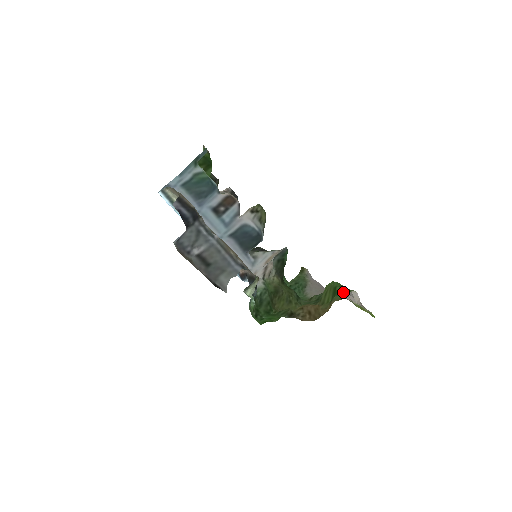
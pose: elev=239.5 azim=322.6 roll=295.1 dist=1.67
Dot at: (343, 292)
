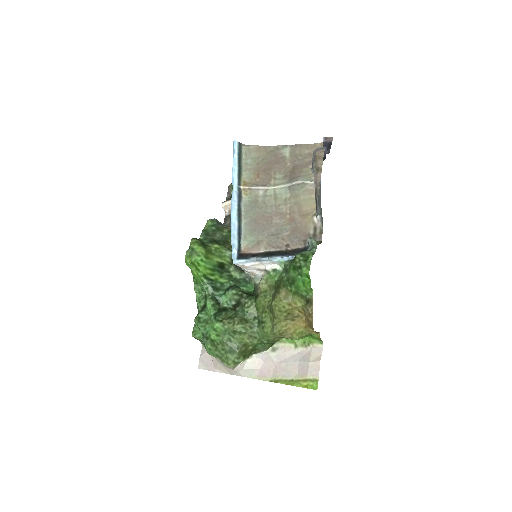
Dot at: (315, 338)
